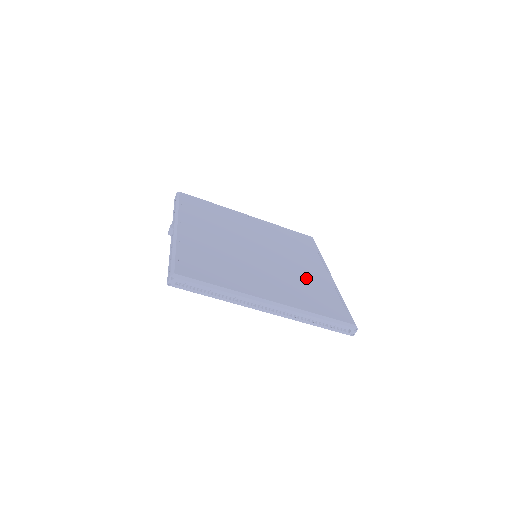
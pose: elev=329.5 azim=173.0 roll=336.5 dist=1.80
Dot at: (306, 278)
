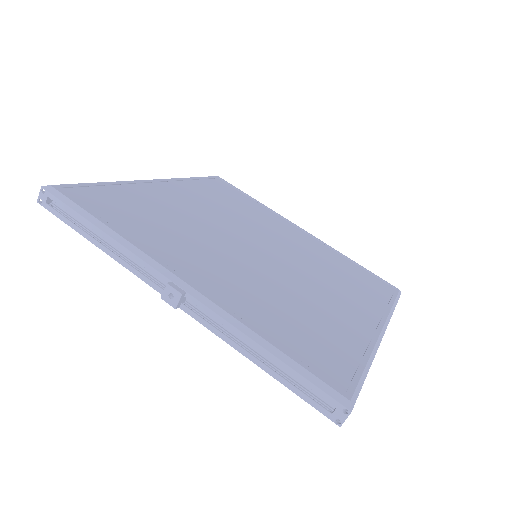
Dot at: (316, 255)
